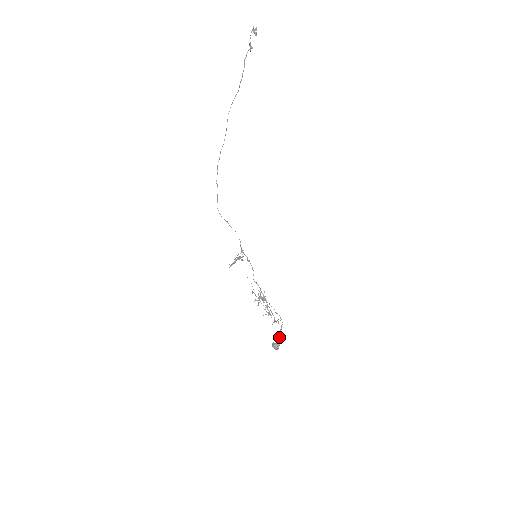
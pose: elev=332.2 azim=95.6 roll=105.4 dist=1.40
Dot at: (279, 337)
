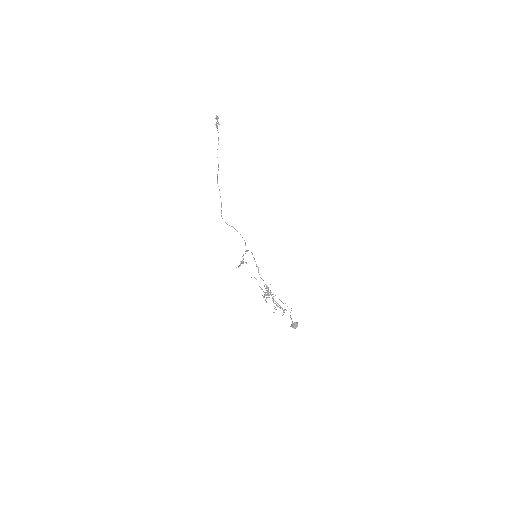
Dot at: occluded
